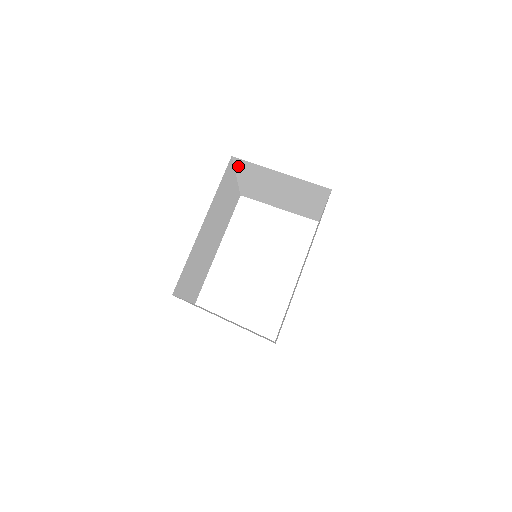
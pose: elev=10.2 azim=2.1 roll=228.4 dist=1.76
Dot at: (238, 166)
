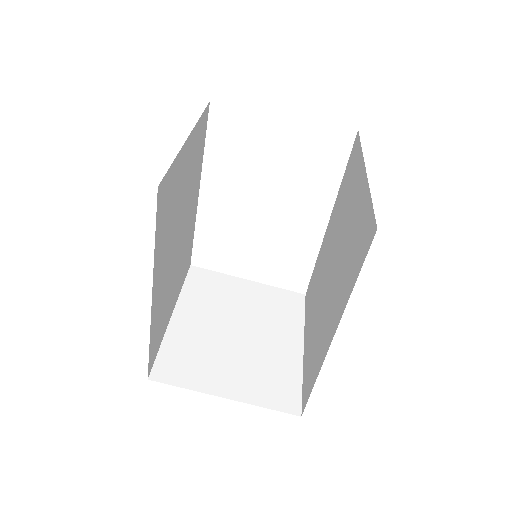
Dot at: occluded
